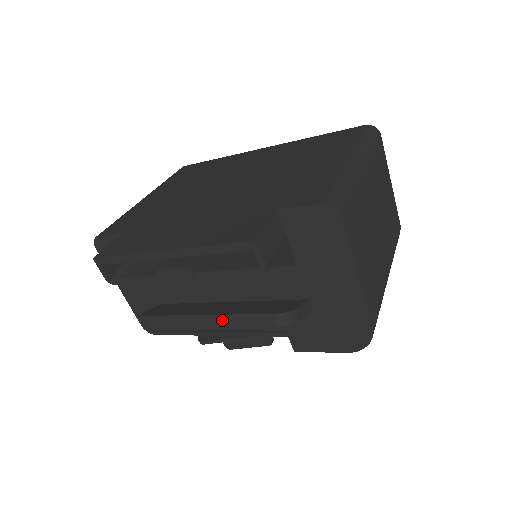
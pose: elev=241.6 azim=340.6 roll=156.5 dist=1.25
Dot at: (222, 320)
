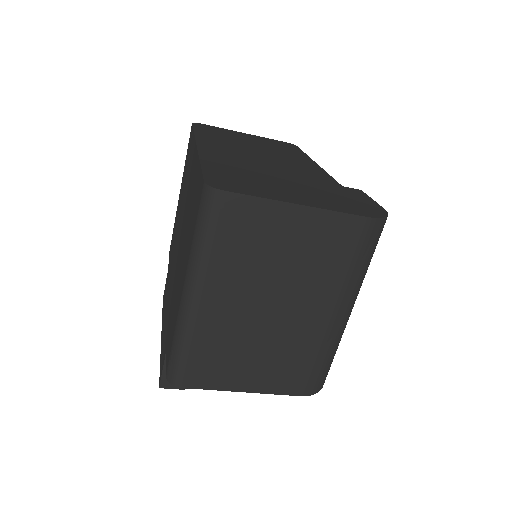
Dot at: occluded
